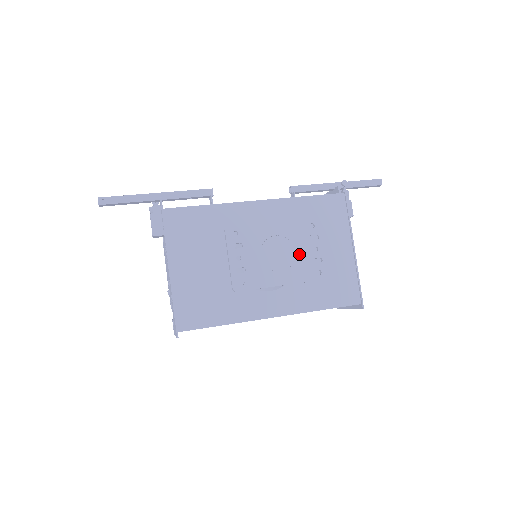
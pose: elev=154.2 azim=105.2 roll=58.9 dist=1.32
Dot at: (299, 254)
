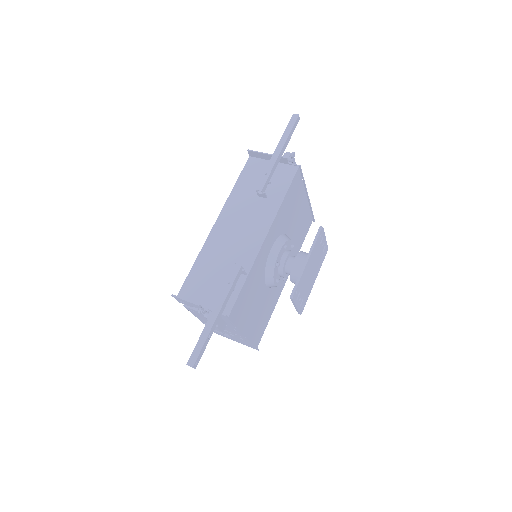
Dot at: (318, 258)
